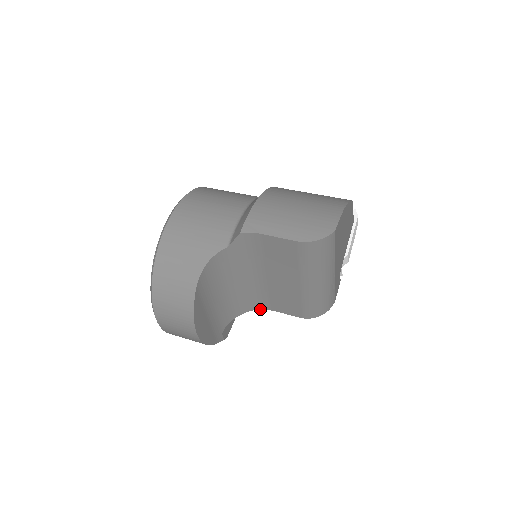
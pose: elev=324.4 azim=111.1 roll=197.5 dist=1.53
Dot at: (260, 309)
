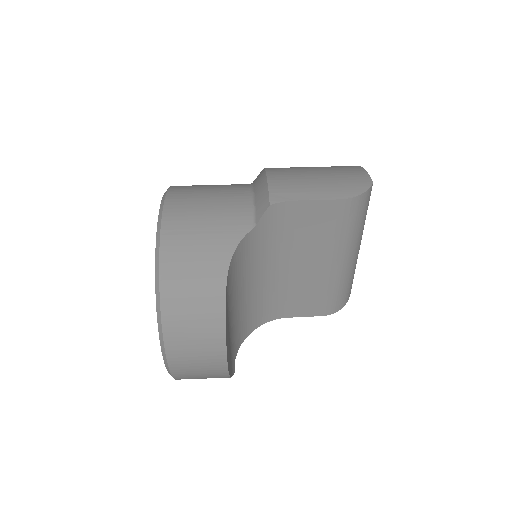
Dot at: (272, 320)
